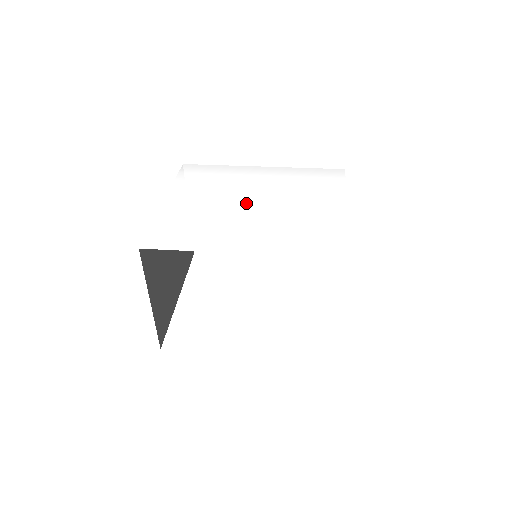
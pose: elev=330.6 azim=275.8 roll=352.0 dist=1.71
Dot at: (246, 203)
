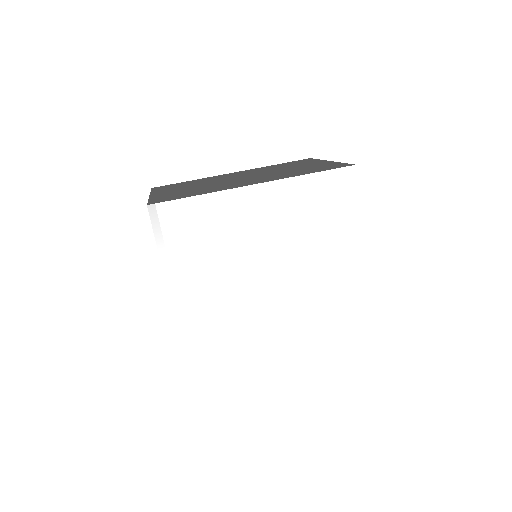
Dot at: (260, 276)
